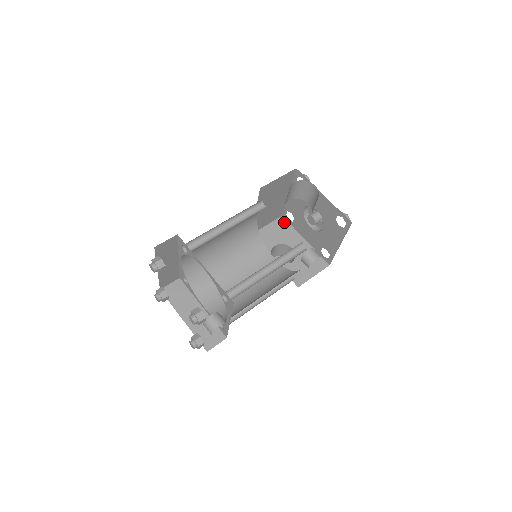
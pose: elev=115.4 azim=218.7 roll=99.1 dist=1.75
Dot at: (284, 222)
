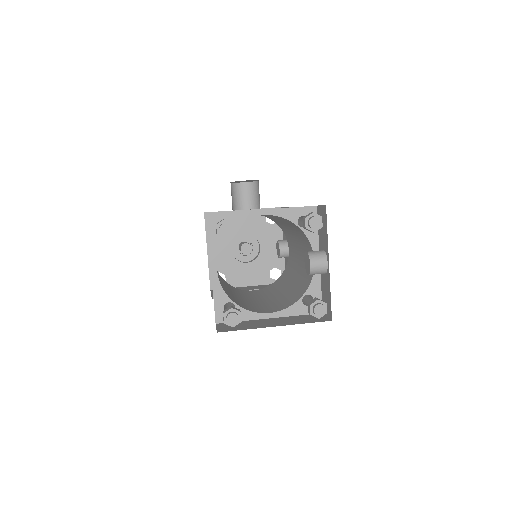
Dot at: occluded
